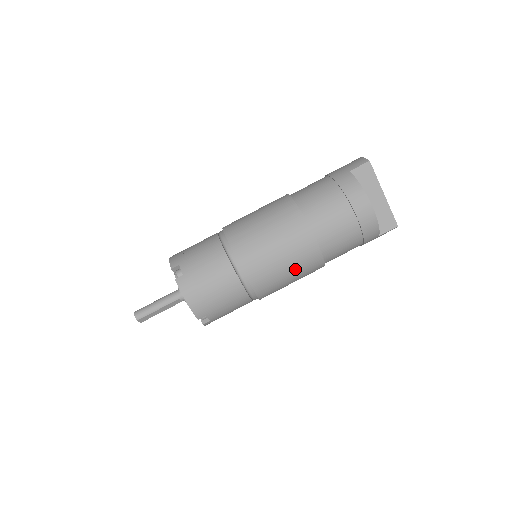
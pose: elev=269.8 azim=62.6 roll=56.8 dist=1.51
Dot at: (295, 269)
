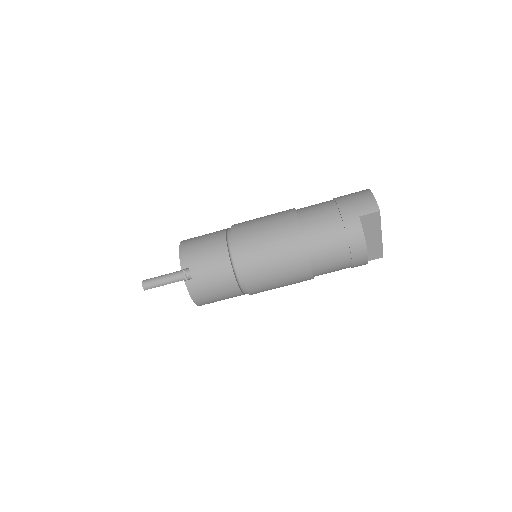
Dot at: occluded
